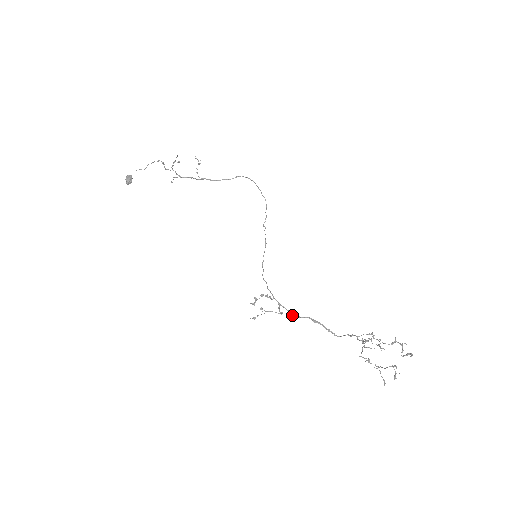
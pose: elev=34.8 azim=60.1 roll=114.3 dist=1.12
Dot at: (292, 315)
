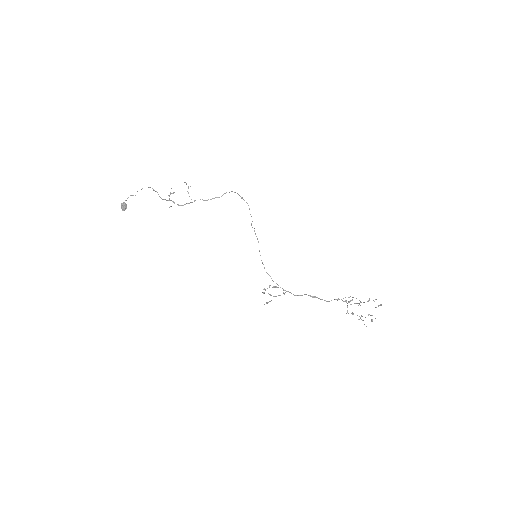
Dot at: (294, 295)
